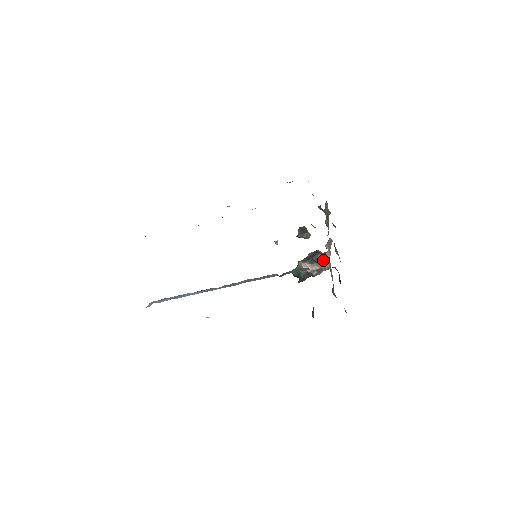
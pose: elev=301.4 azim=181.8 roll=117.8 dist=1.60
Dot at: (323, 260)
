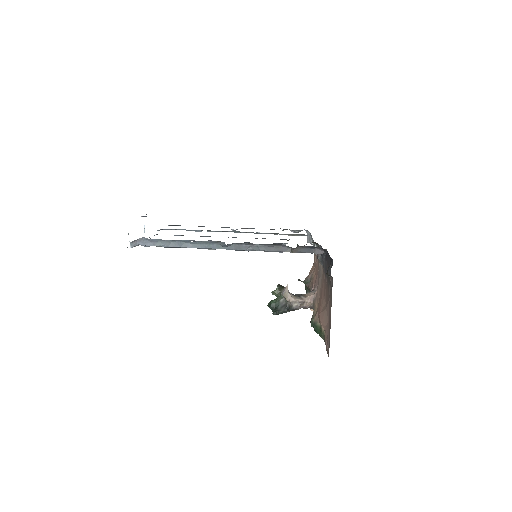
Dot at: (307, 295)
